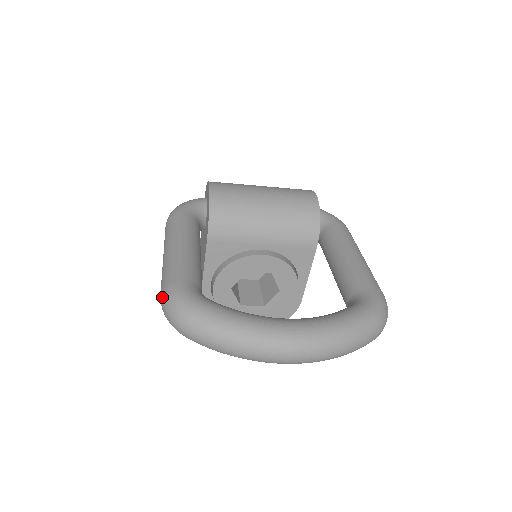
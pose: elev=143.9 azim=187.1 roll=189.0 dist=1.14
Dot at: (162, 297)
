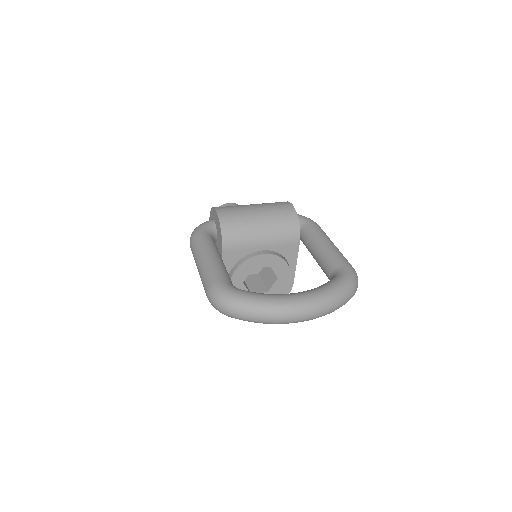
Dot at: (209, 294)
